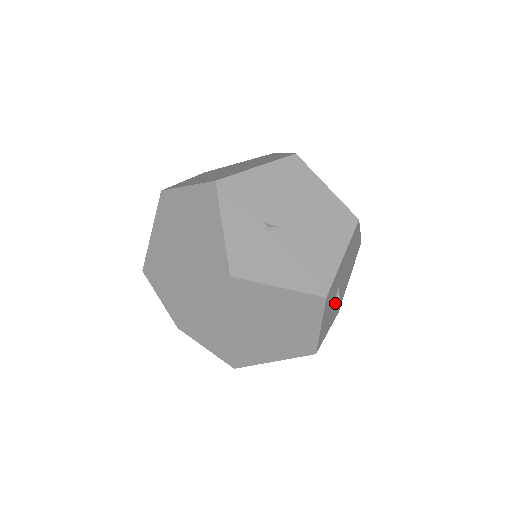
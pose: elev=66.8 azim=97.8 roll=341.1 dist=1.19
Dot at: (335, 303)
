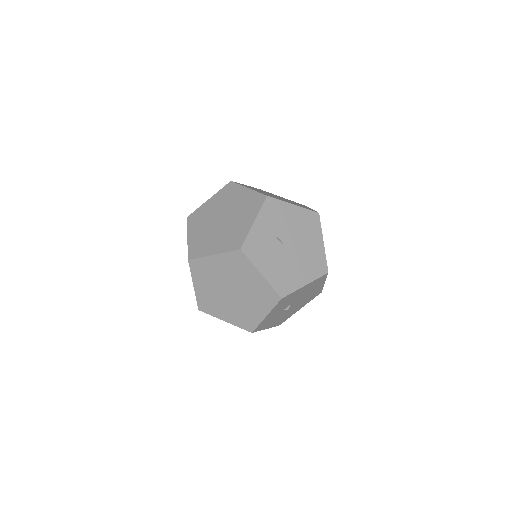
Dot at: (283, 313)
